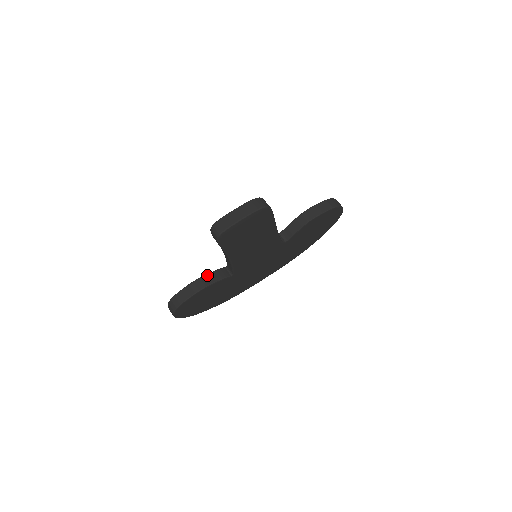
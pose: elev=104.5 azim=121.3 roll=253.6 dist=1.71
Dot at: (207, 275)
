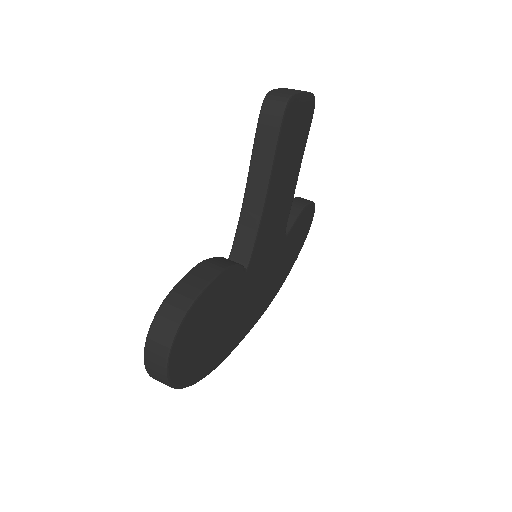
Dot at: (215, 257)
